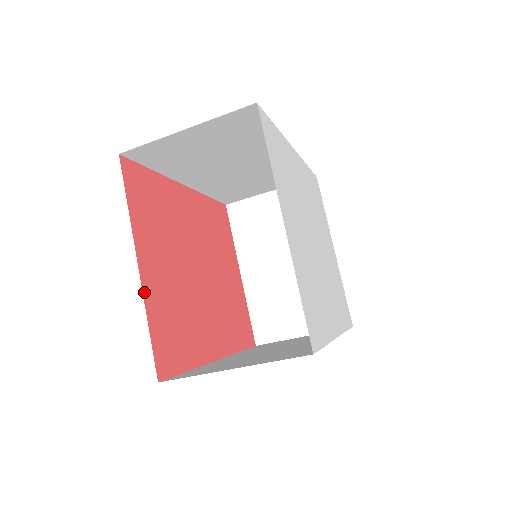
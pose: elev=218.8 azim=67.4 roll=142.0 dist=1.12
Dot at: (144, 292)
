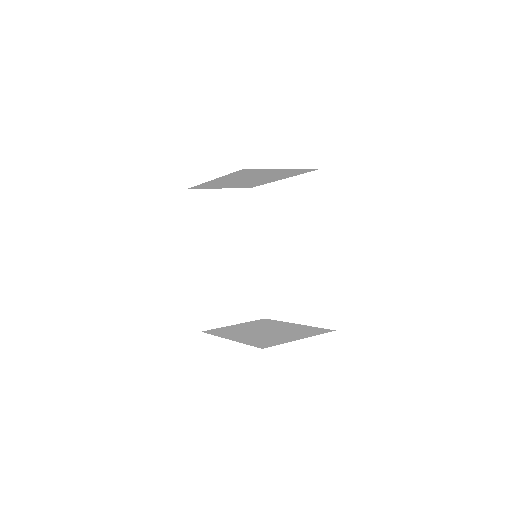
Dot at: (220, 336)
